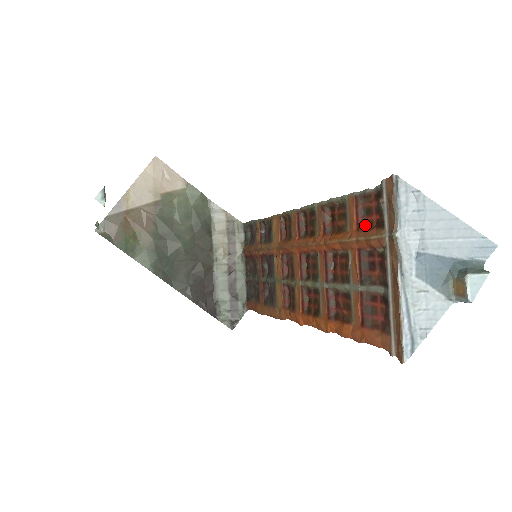
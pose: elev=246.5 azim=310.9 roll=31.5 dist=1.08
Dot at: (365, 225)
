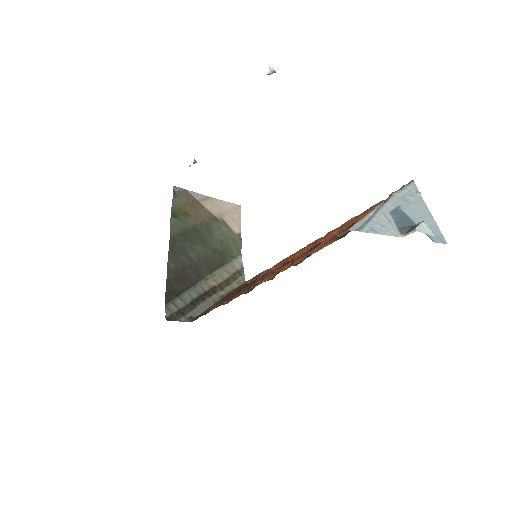
Dot at: occluded
